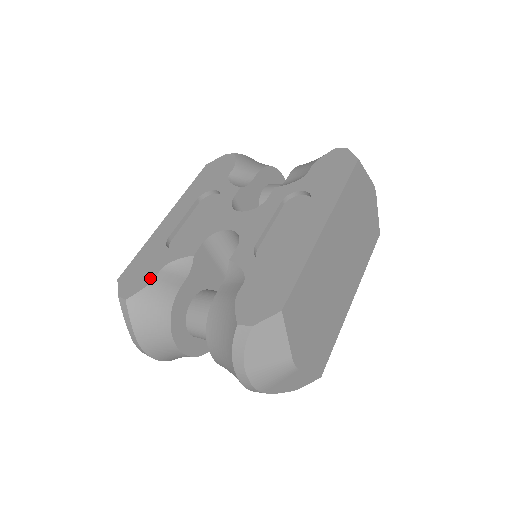
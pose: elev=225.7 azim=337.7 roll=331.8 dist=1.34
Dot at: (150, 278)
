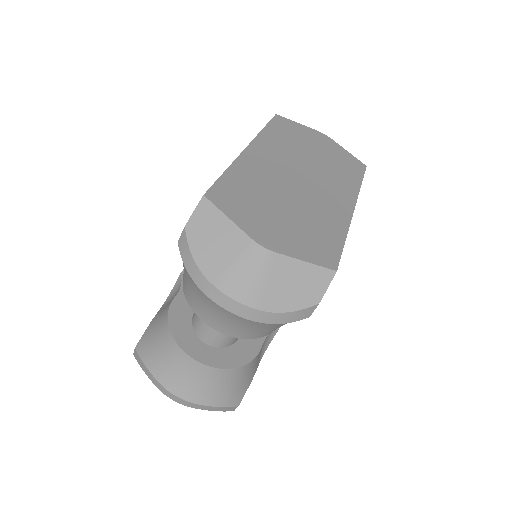
Dot at: occluded
